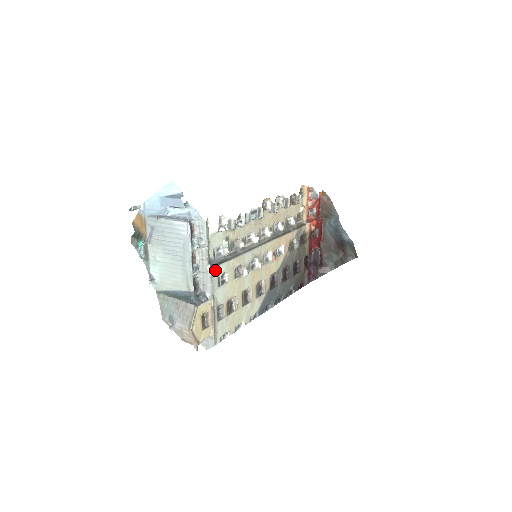
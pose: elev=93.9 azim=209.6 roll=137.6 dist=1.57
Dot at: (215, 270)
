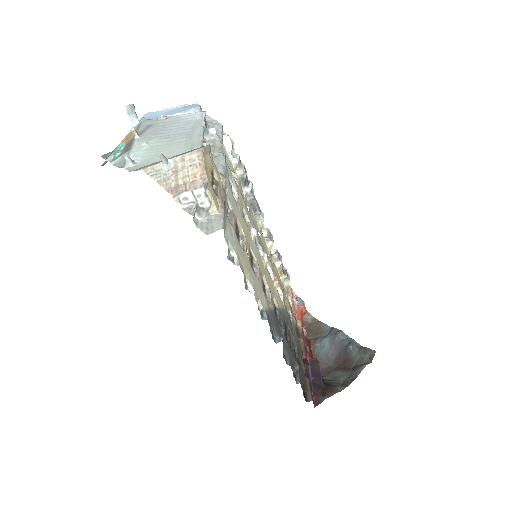
Dot at: (227, 166)
